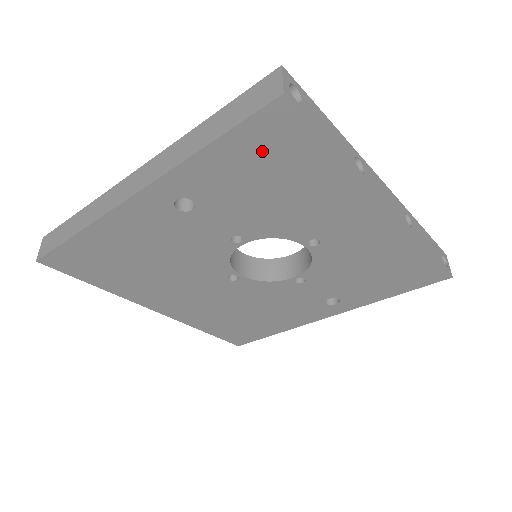
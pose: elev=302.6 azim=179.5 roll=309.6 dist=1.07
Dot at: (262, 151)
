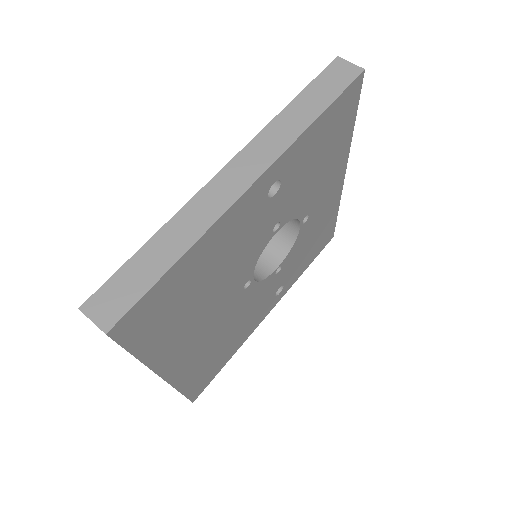
Dot at: (334, 122)
